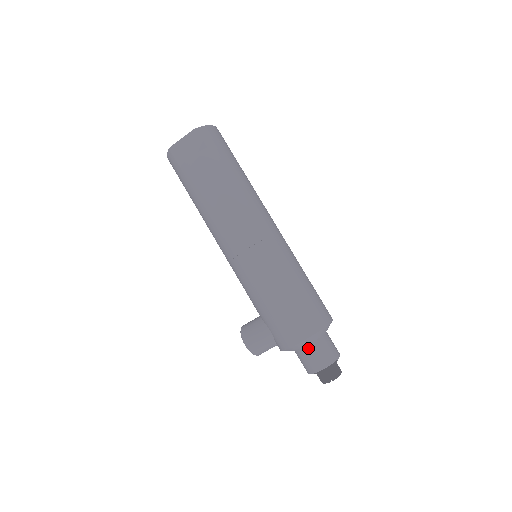
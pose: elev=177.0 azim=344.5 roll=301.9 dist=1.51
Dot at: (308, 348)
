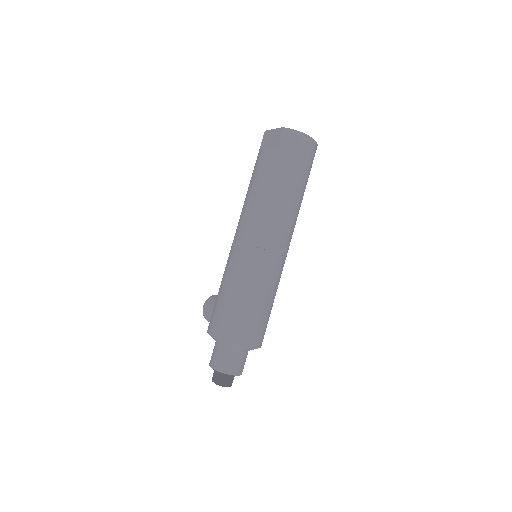
Dot at: (217, 345)
